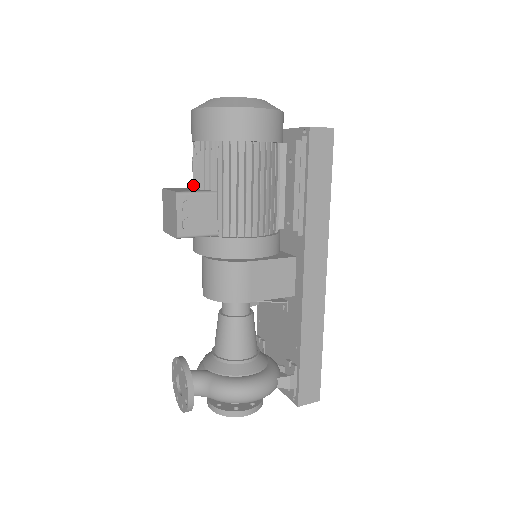
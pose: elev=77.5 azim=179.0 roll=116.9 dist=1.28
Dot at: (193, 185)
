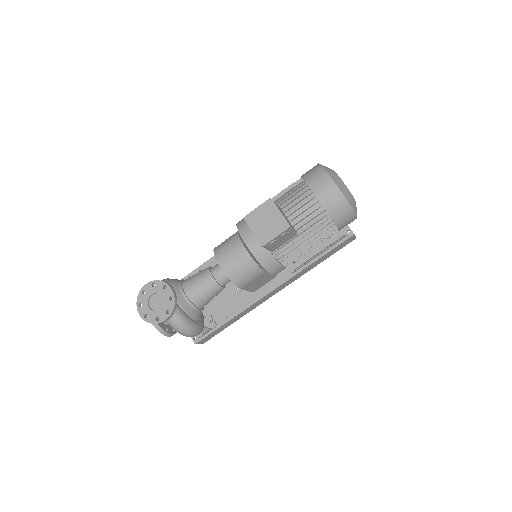
Dot at: (283, 207)
